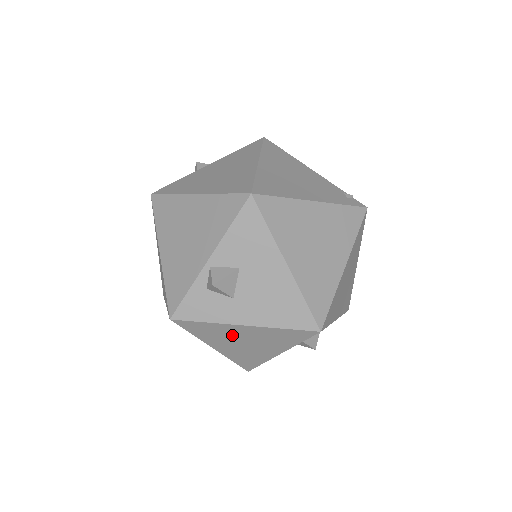
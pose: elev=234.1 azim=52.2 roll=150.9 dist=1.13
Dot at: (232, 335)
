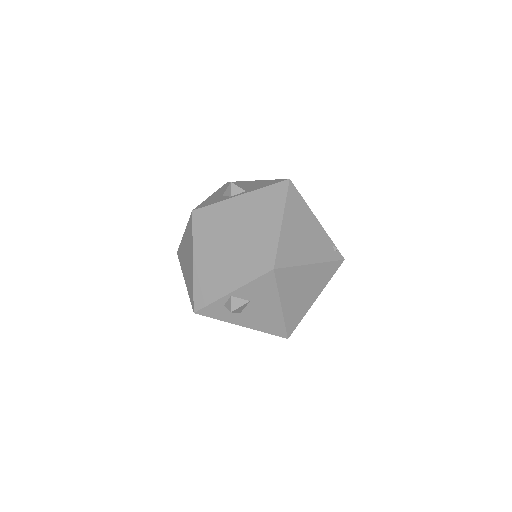
Dot at: occluded
